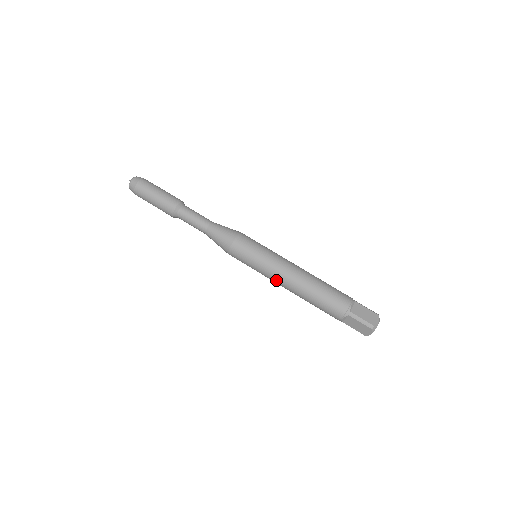
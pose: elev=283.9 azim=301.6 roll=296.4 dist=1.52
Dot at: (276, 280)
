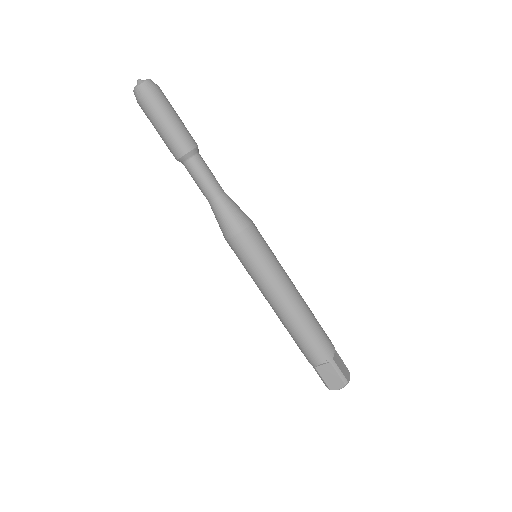
Dot at: occluded
